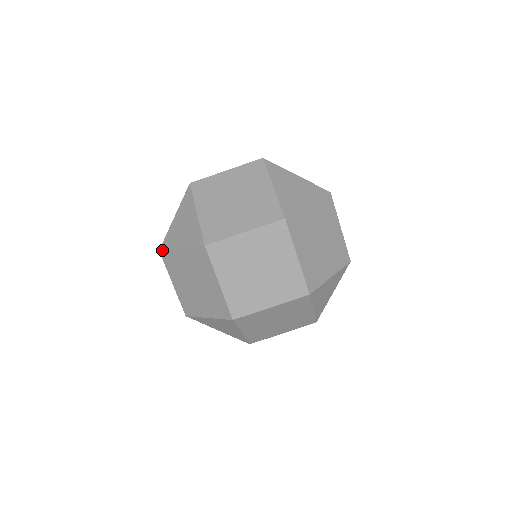
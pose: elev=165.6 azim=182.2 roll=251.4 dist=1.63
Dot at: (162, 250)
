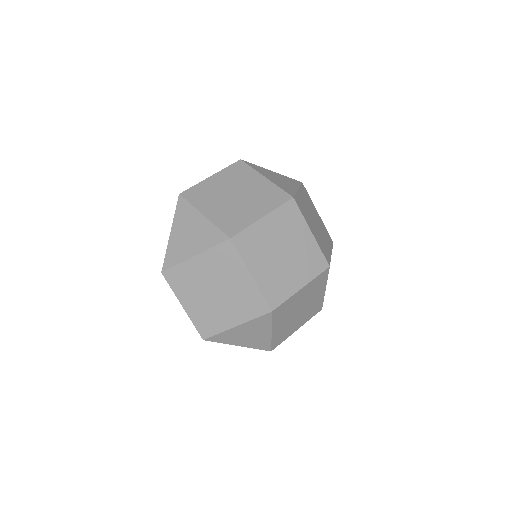
Dot at: (166, 270)
